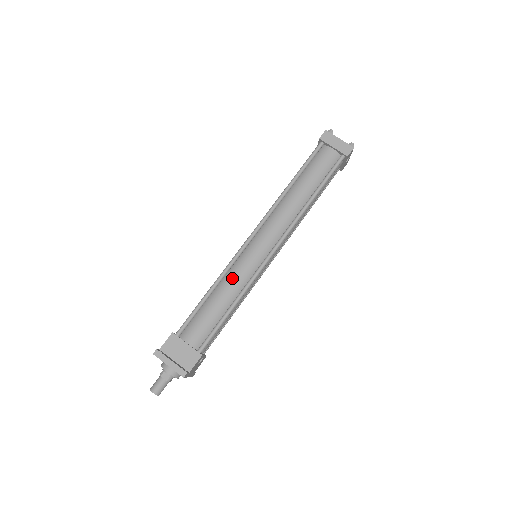
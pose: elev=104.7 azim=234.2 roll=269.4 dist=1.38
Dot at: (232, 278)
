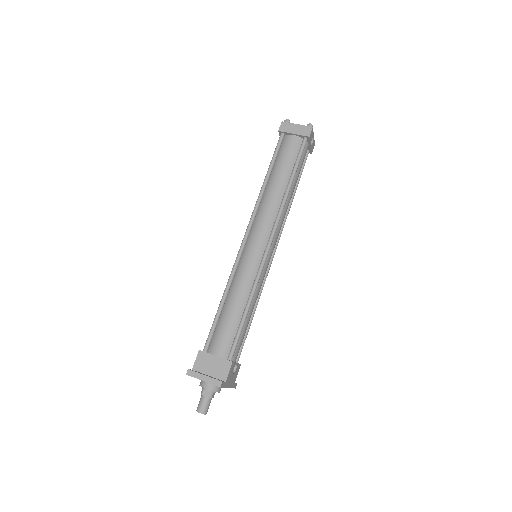
Dot at: (239, 282)
